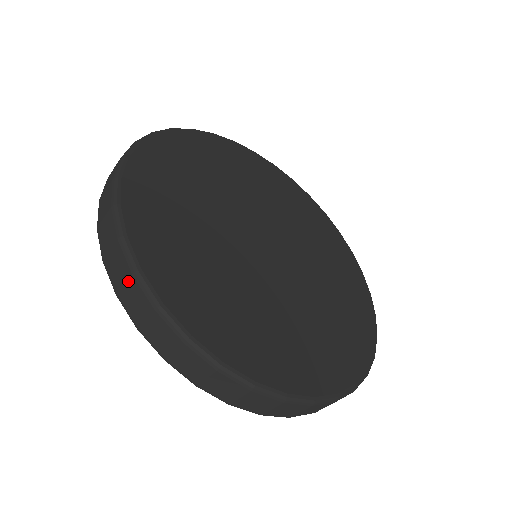
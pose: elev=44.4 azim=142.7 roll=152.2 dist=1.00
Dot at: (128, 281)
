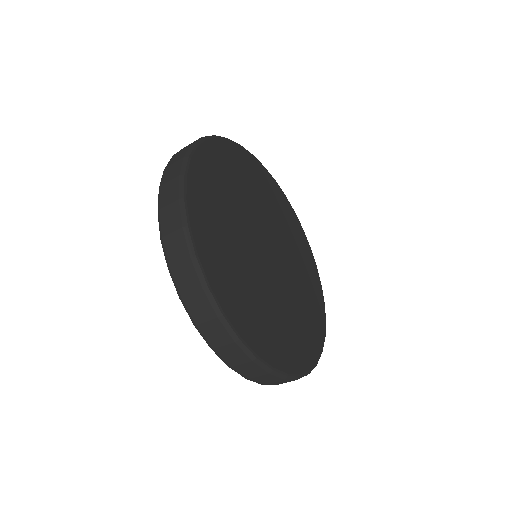
Dot at: (229, 345)
